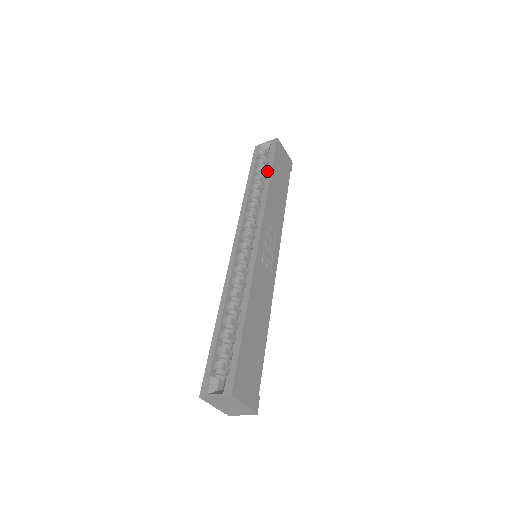
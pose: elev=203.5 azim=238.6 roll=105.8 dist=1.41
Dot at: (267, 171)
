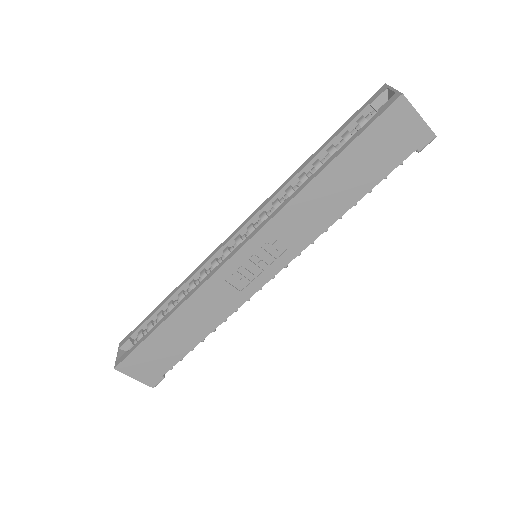
Dot at: occluded
